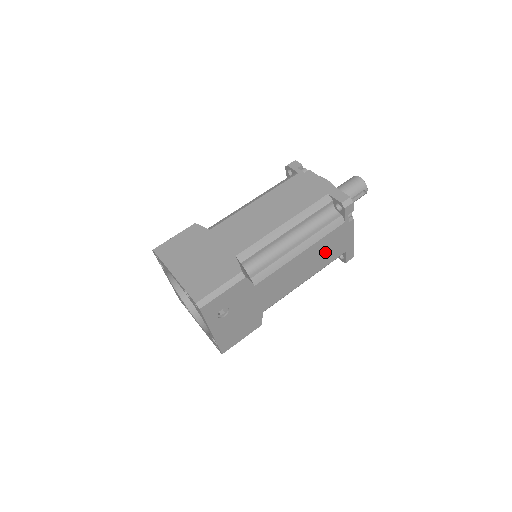
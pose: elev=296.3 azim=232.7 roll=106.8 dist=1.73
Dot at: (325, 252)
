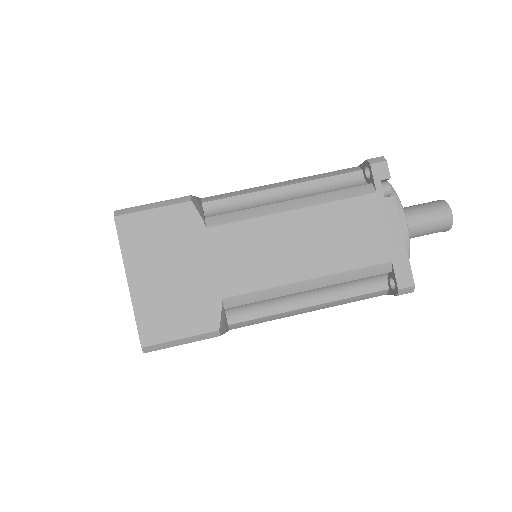
Dot at: occluded
